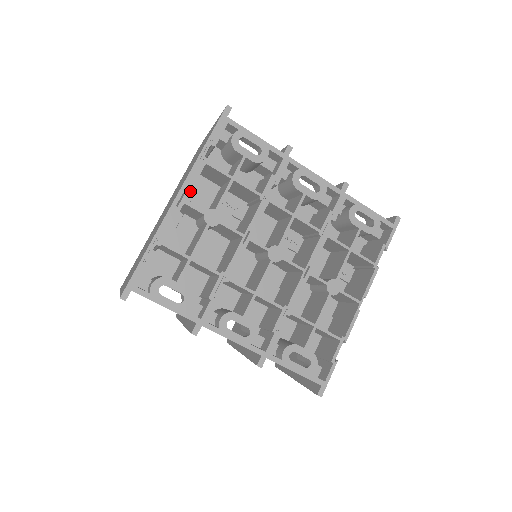
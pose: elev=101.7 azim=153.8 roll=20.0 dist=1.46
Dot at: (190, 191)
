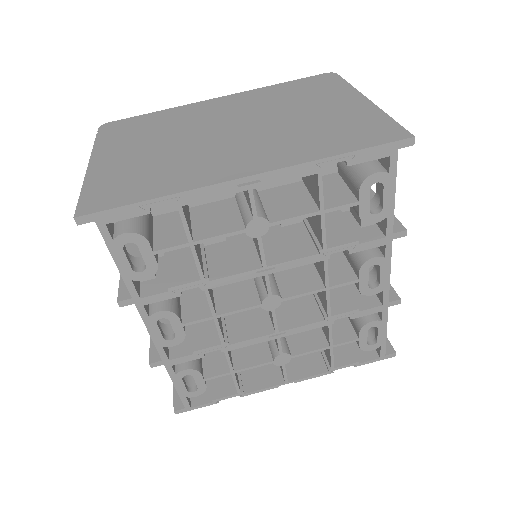
Dot at: (269, 184)
